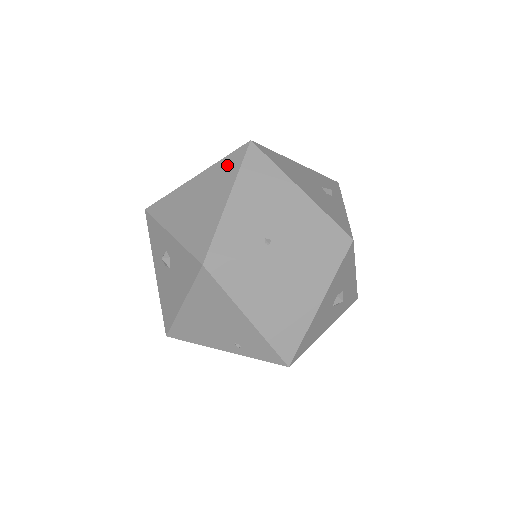
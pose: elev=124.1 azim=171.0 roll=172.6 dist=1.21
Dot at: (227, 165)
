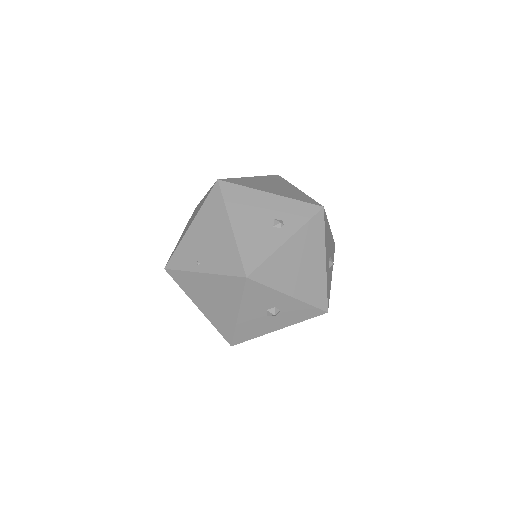
Dot at: occluded
